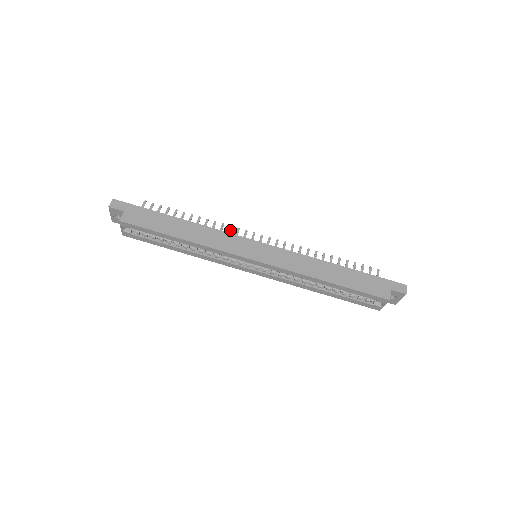
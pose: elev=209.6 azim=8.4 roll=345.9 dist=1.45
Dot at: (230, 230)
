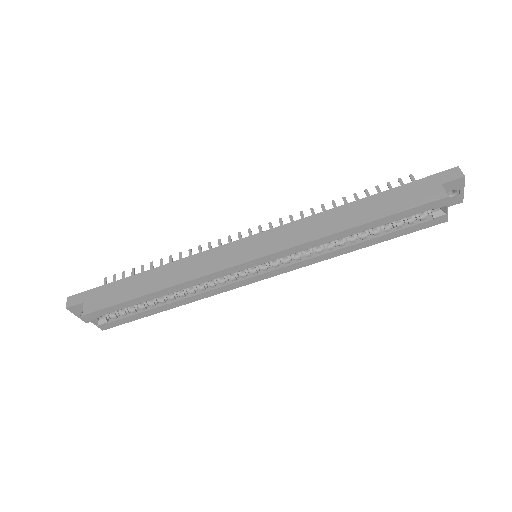
Dot at: (210, 247)
